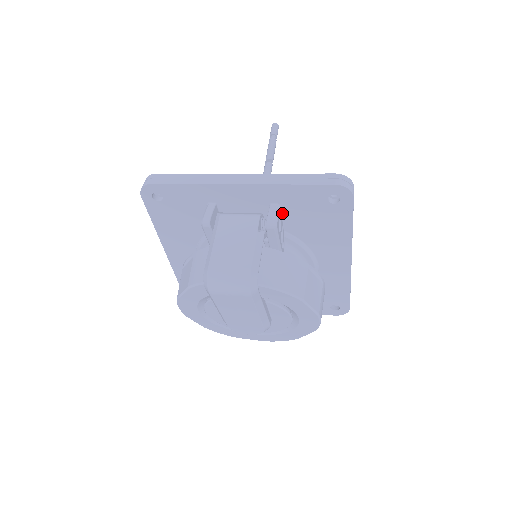
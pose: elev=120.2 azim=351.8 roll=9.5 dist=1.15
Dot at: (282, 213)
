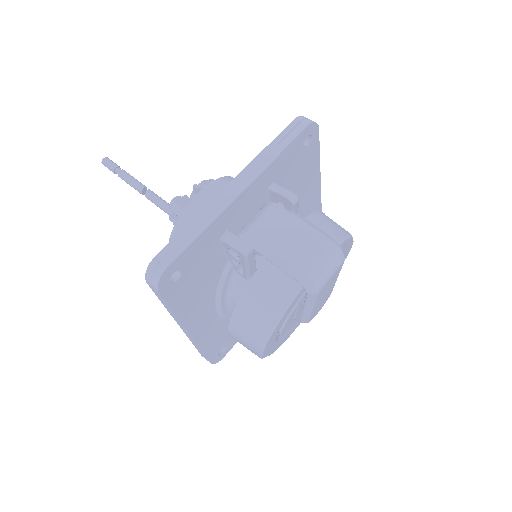
Dot at: occluded
